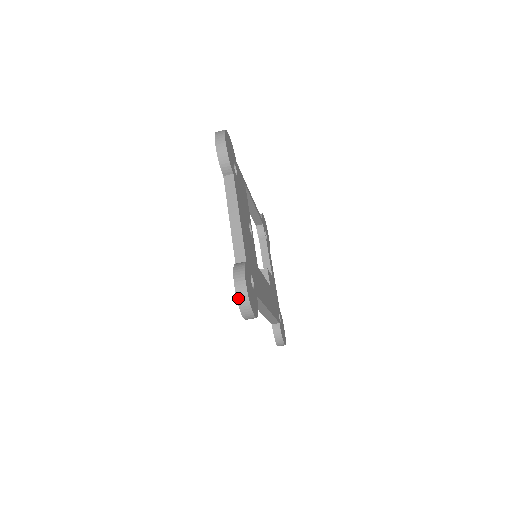
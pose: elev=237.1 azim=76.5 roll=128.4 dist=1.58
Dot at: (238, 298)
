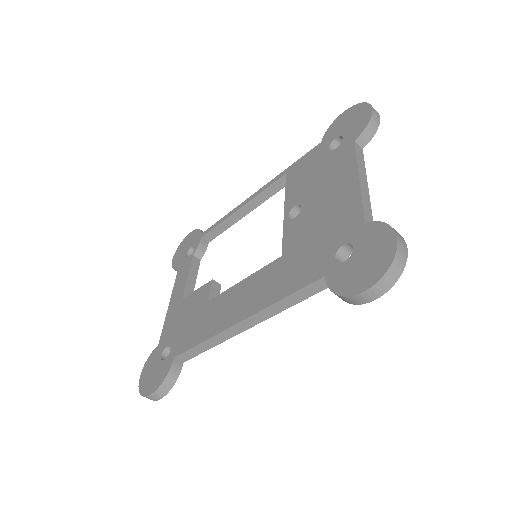
Dot at: (397, 255)
